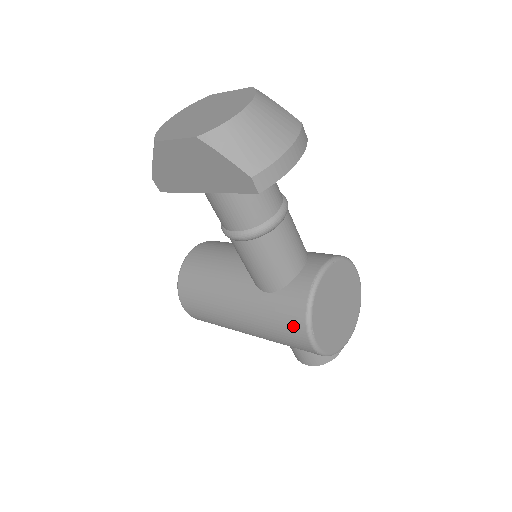
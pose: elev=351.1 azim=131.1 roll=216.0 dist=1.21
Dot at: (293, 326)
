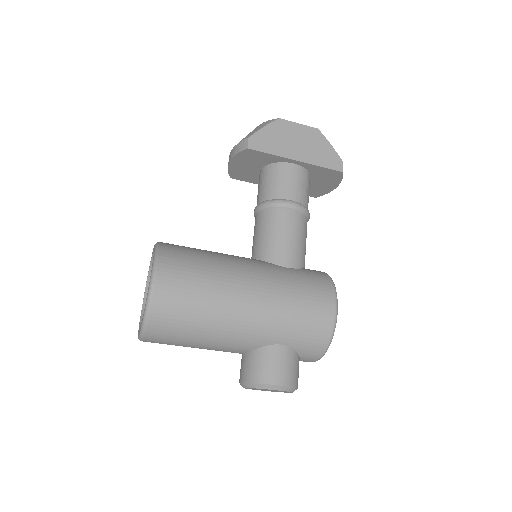
Dot at: (321, 289)
